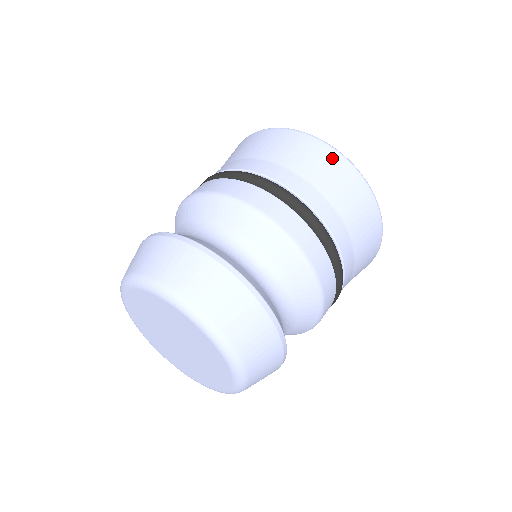
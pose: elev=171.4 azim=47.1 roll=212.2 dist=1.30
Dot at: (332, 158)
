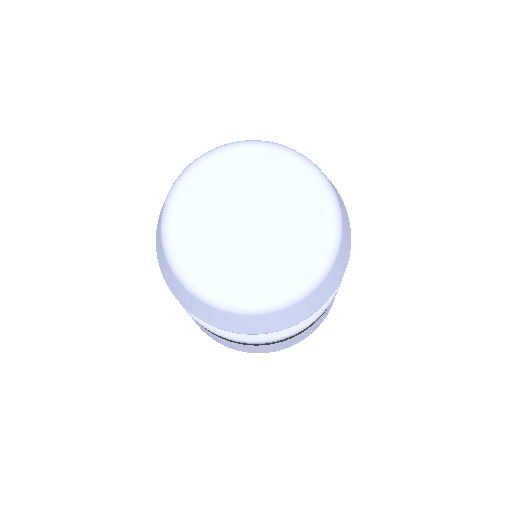
Dot at: occluded
